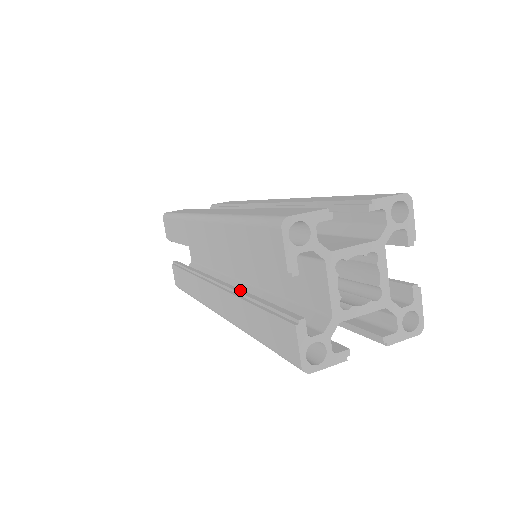
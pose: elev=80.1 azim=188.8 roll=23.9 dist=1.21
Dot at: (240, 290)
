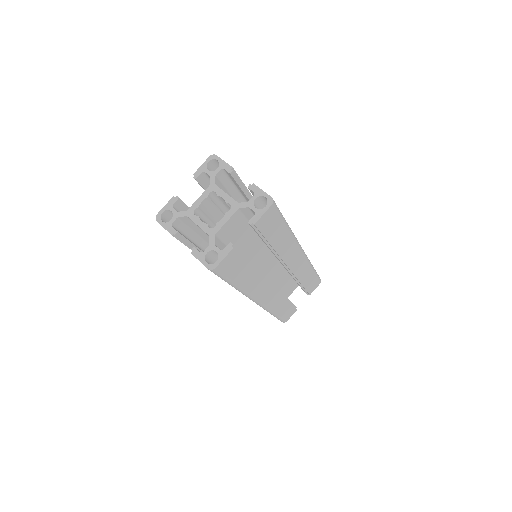
Dot at: occluded
